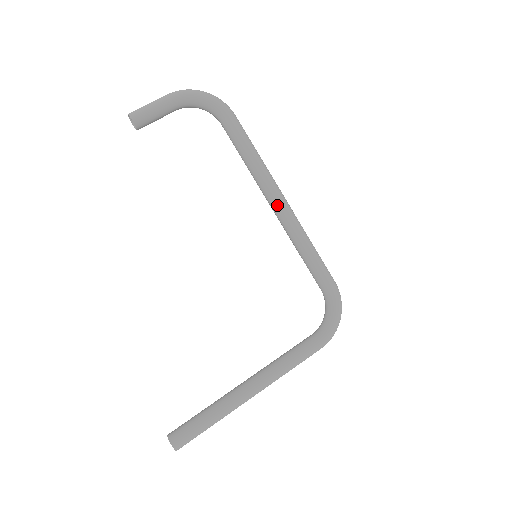
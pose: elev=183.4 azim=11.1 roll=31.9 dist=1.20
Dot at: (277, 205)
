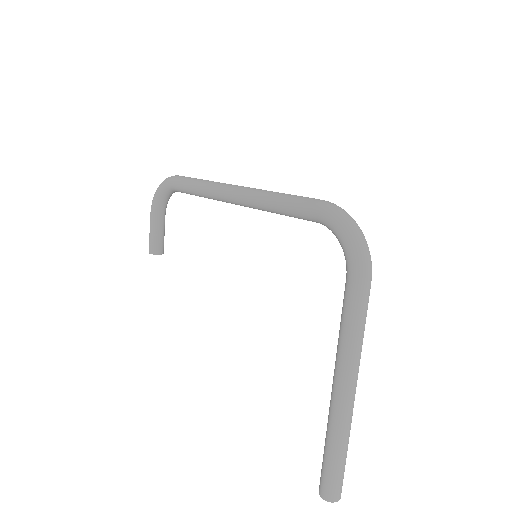
Dot at: (230, 200)
